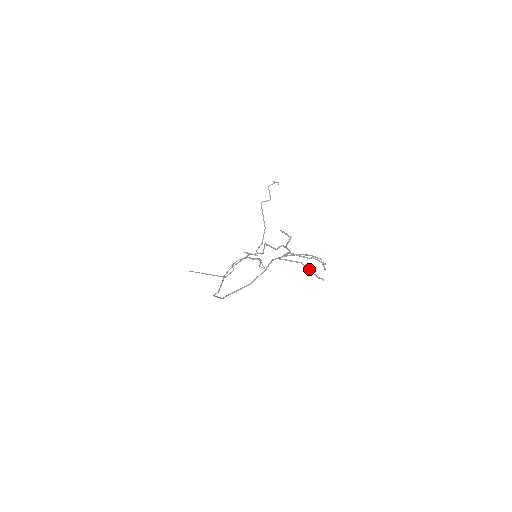
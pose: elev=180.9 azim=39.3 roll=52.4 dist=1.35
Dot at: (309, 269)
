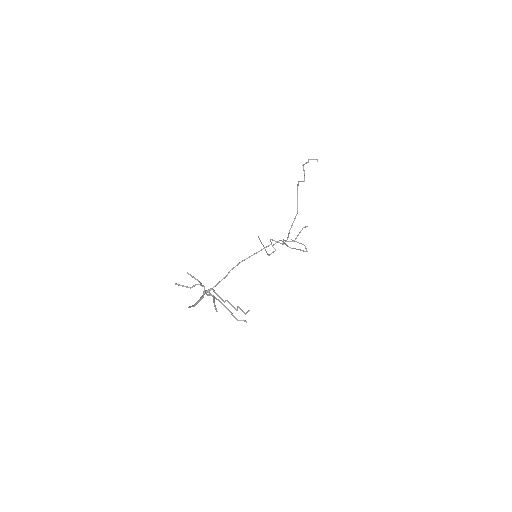
Dot at: (228, 310)
